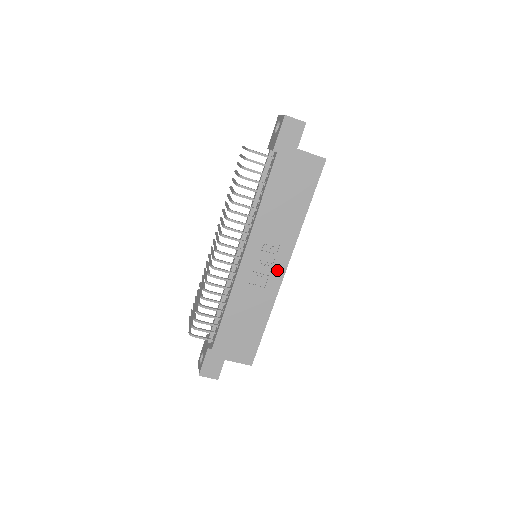
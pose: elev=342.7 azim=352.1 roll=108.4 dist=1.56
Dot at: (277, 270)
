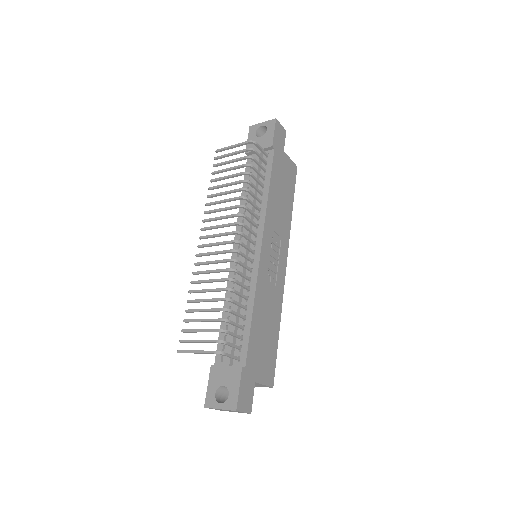
Dot at: (281, 267)
